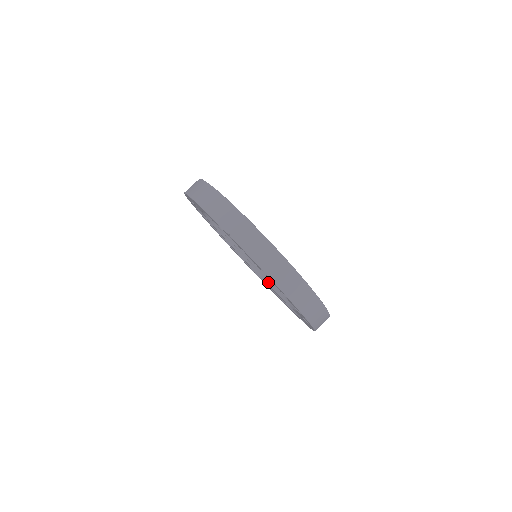
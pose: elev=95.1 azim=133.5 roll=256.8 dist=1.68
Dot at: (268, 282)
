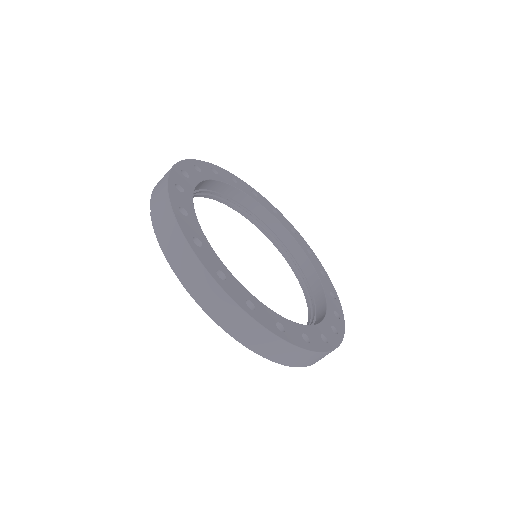
Dot at: (308, 300)
